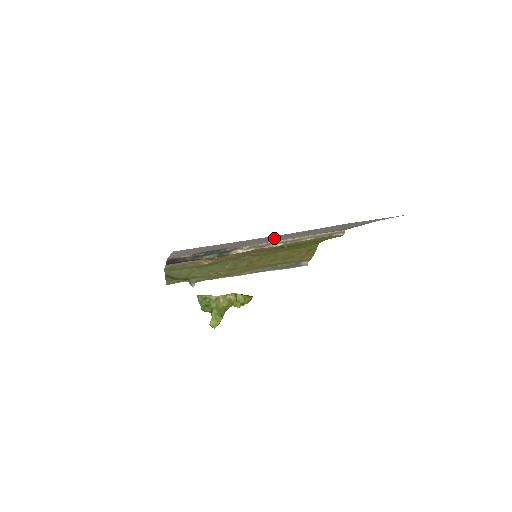
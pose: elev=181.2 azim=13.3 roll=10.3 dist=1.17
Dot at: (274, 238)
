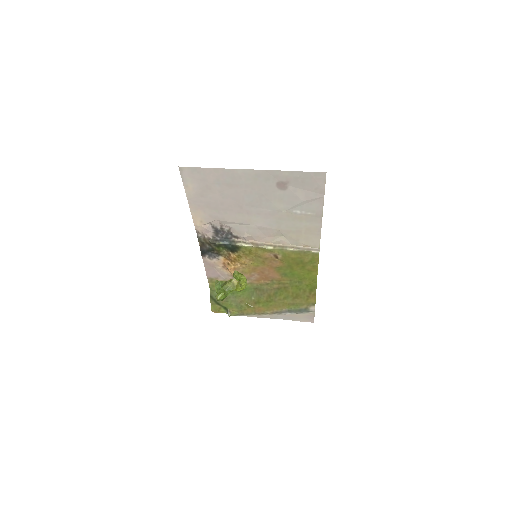
Dot at: (246, 203)
